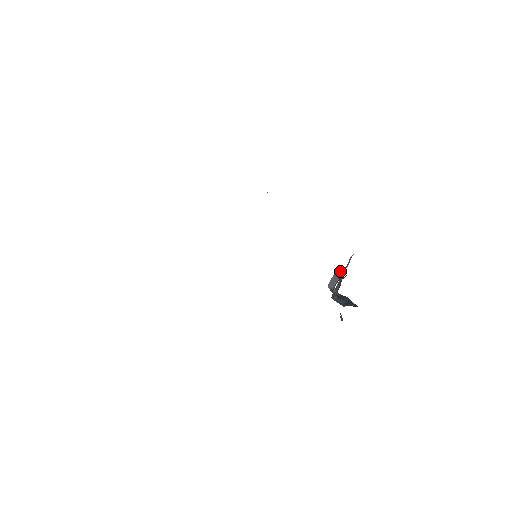
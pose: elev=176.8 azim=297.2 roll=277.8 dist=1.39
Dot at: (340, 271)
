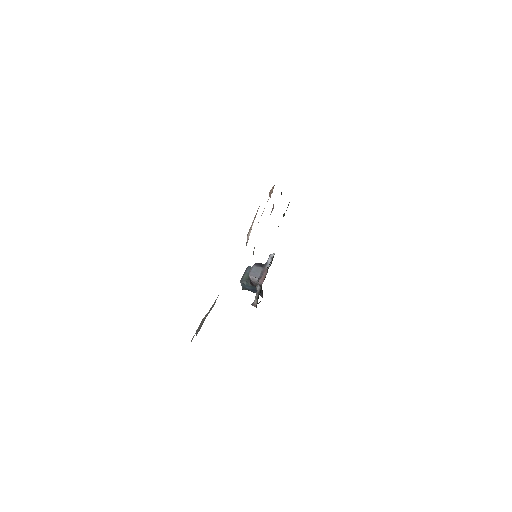
Dot at: (260, 265)
